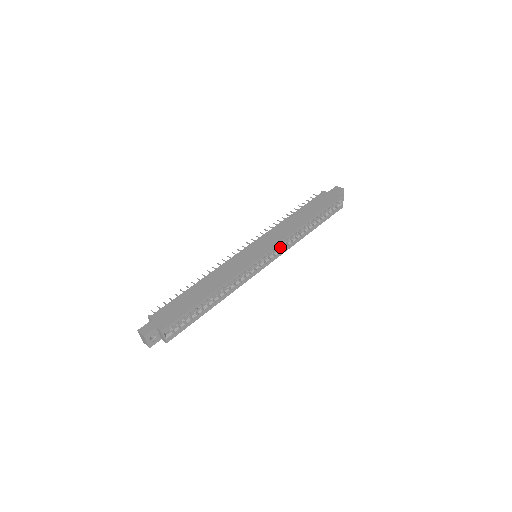
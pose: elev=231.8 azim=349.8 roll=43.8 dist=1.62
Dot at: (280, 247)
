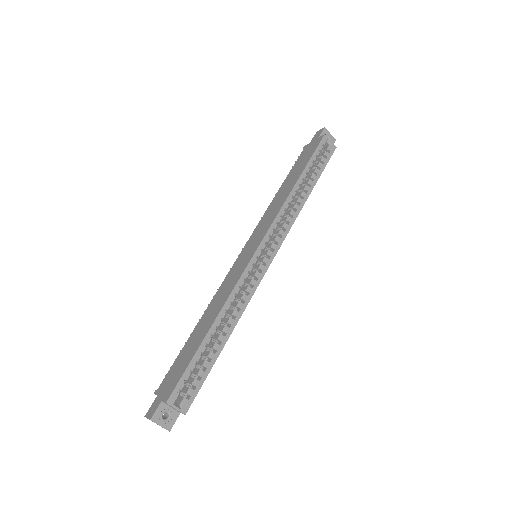
Dot at: (279, 230)
